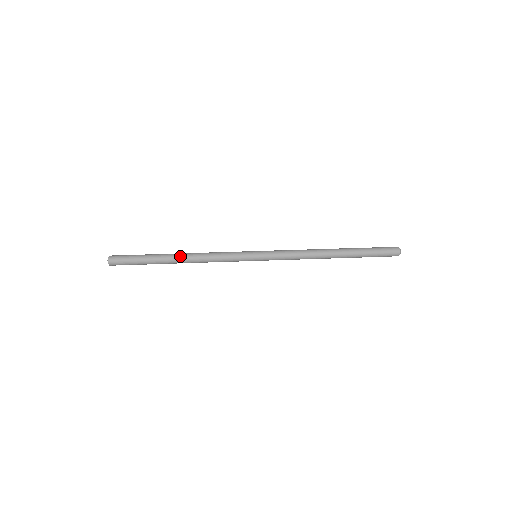
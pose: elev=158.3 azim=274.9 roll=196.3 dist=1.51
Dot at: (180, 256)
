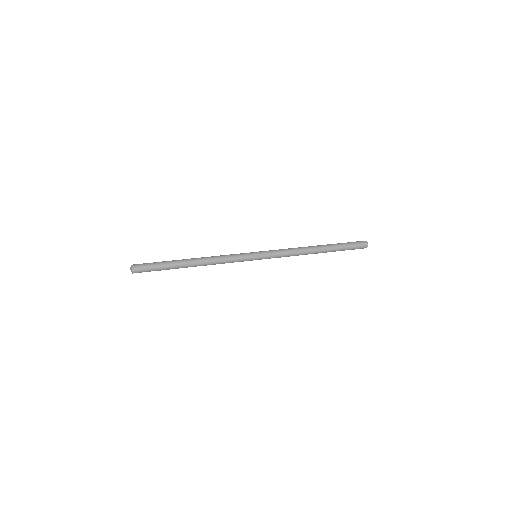
Dot at: (194, 264)
